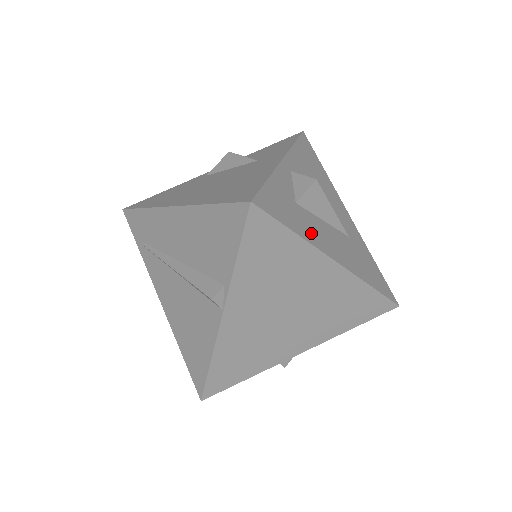
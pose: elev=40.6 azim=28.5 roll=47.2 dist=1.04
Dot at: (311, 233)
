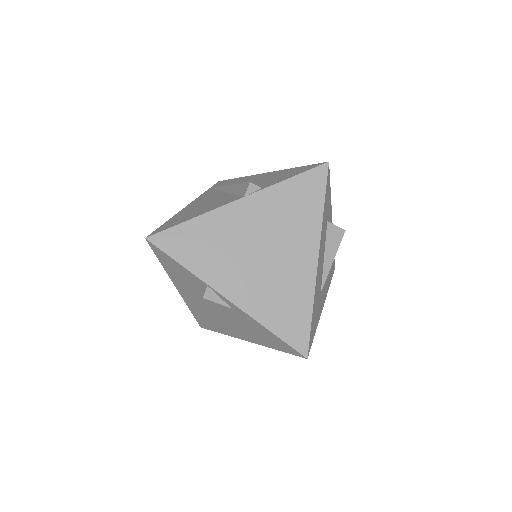
Dot at: (323, 230)
